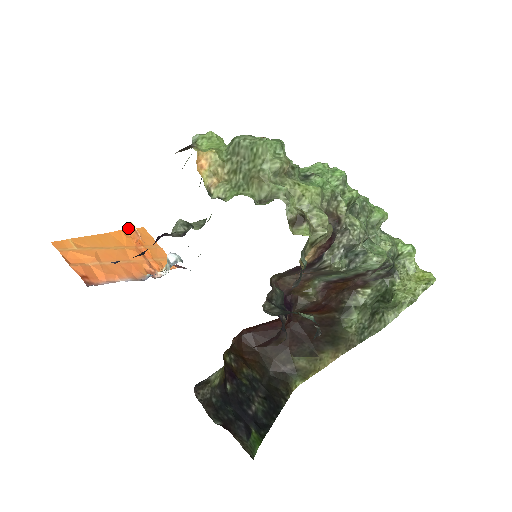
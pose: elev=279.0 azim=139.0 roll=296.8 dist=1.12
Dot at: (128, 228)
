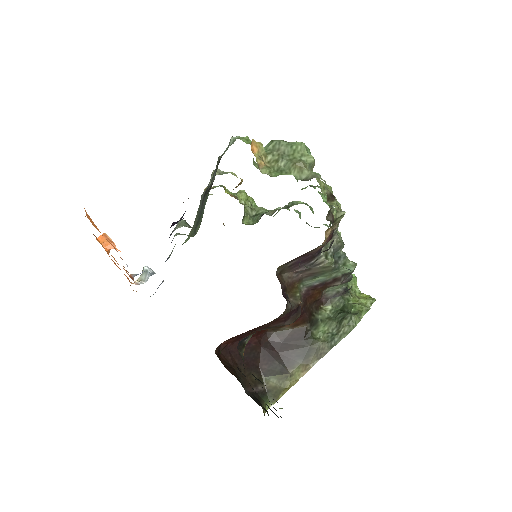
Dot at: (99, 238)
